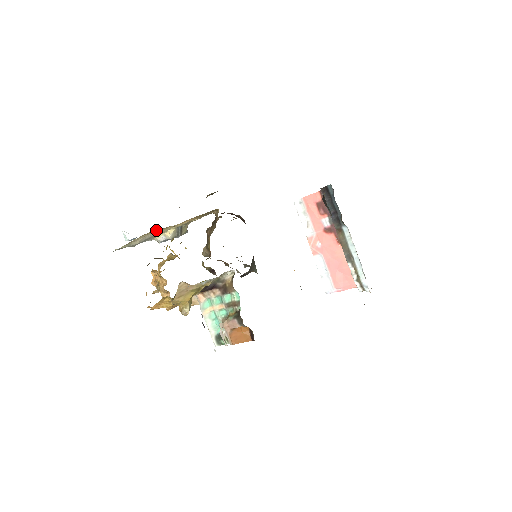
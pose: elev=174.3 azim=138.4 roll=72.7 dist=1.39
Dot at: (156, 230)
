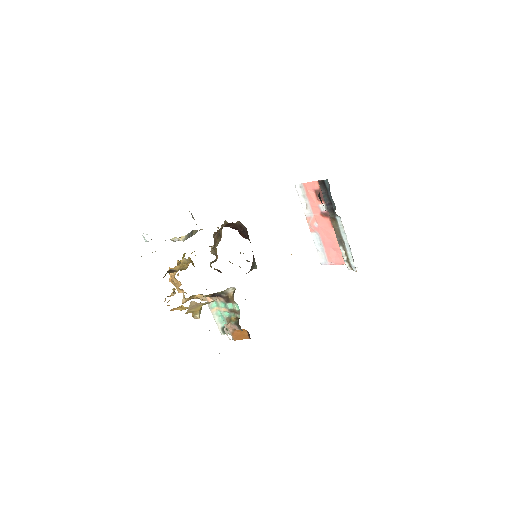
Dot at: occluded
